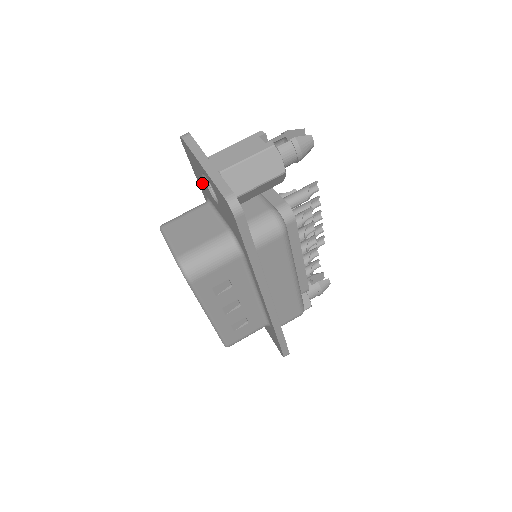
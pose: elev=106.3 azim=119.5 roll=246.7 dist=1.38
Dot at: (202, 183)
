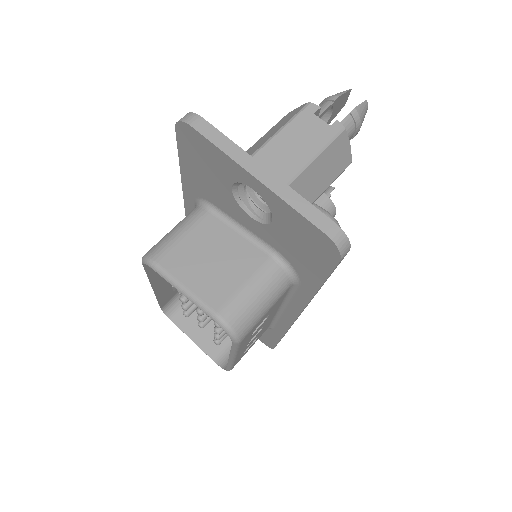
Dot at: (208, 186)
